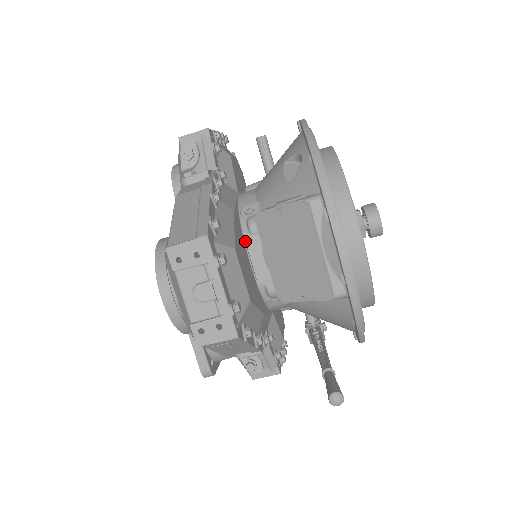
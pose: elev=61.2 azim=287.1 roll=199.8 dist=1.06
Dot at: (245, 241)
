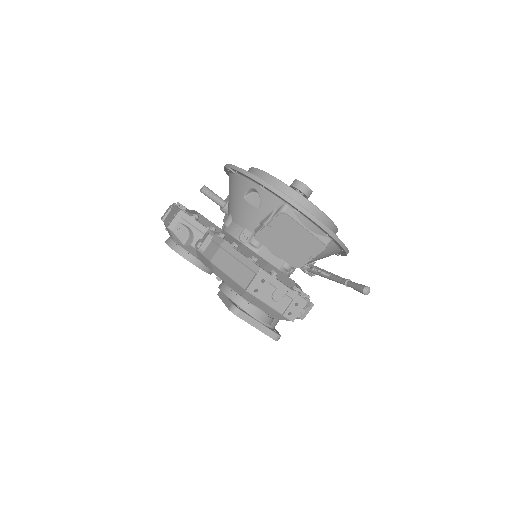
Dot at: (257, 254)
